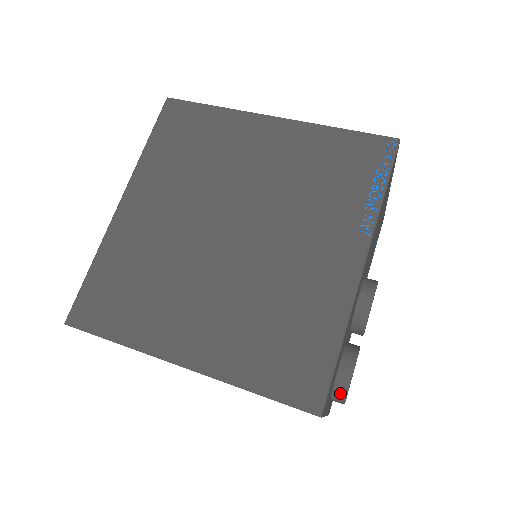
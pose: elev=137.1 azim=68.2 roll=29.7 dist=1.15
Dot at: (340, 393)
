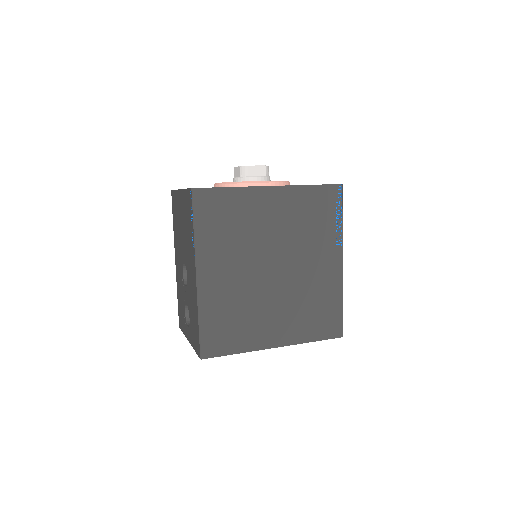
Dot at: occluded
